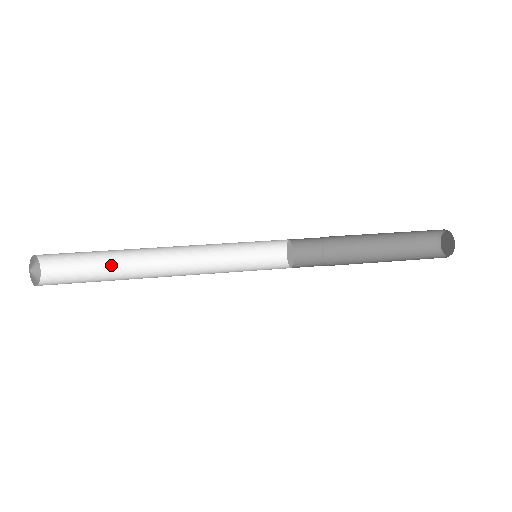
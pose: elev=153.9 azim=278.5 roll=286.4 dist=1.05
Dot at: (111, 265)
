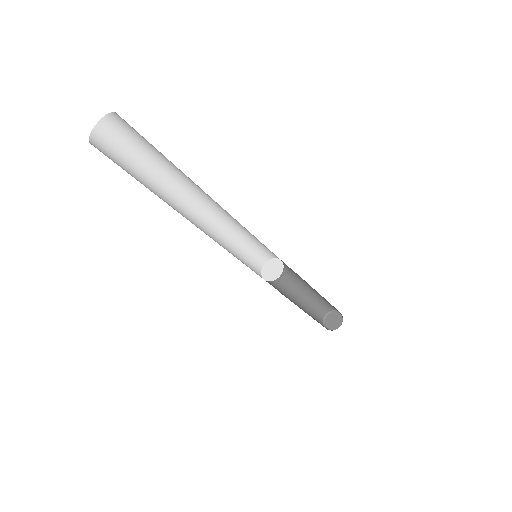
Dot at: (152, 188)
